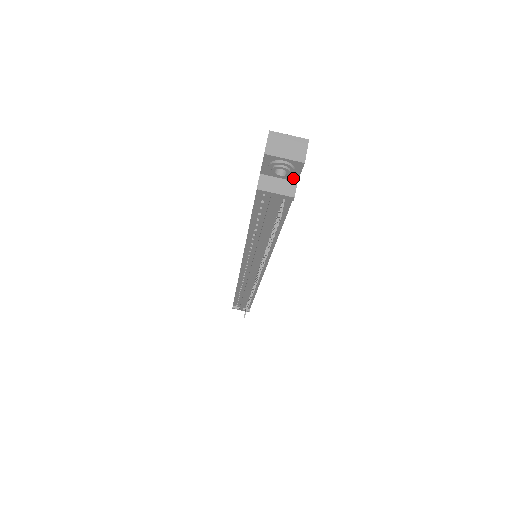
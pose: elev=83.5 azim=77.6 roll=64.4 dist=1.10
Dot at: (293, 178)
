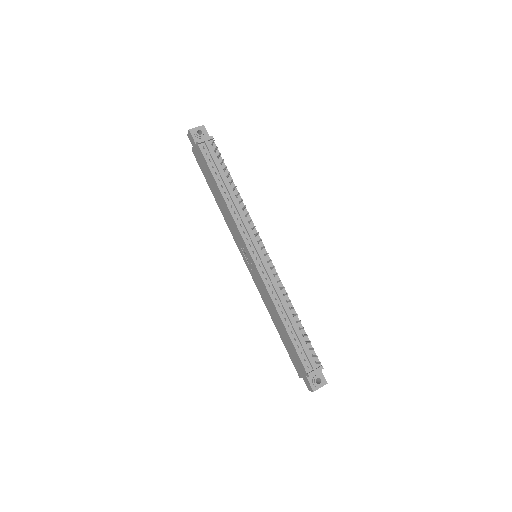
Dot at: occluded
